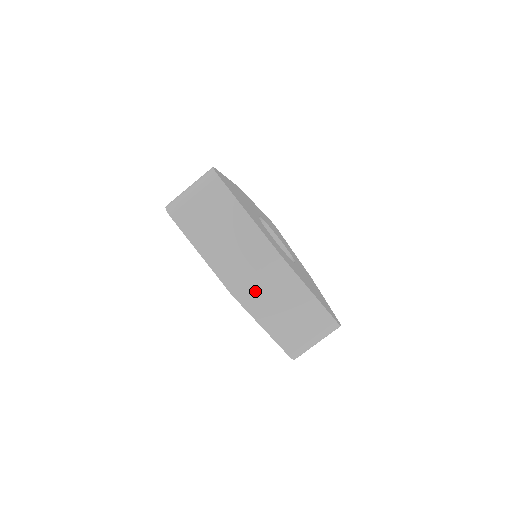
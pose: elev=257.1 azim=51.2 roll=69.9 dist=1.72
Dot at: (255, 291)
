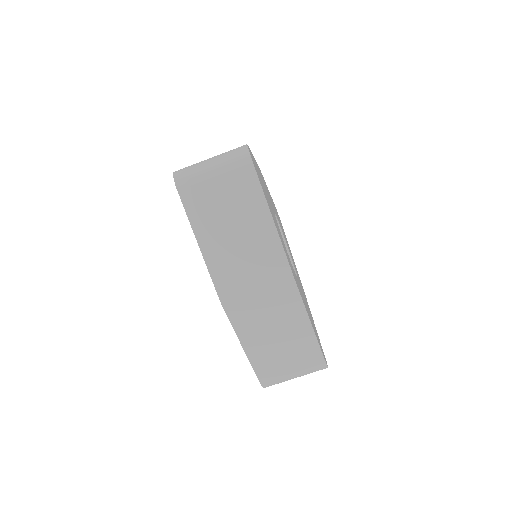
Dot at: (249, 307)
